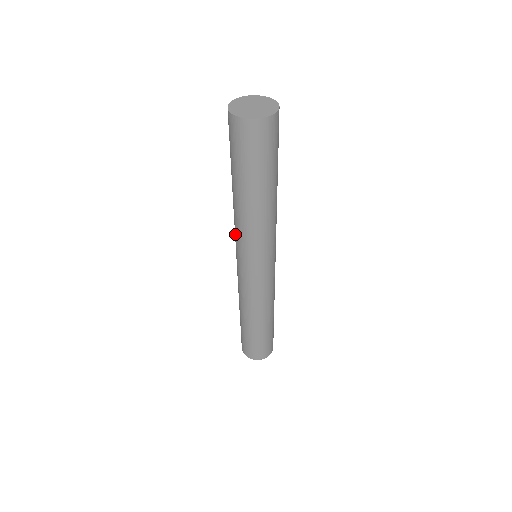
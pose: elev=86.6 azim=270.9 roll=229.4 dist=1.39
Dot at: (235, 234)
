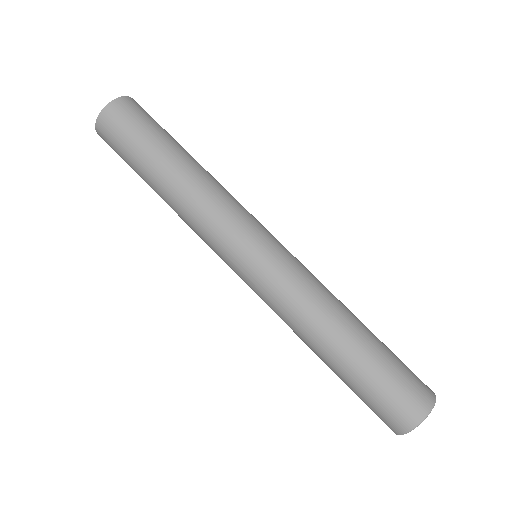
Dot at: occluded
